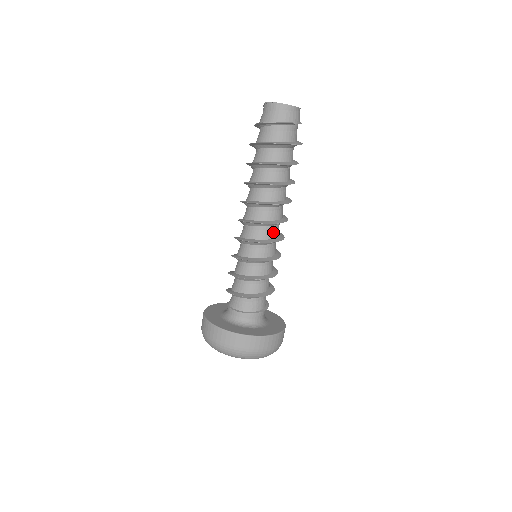
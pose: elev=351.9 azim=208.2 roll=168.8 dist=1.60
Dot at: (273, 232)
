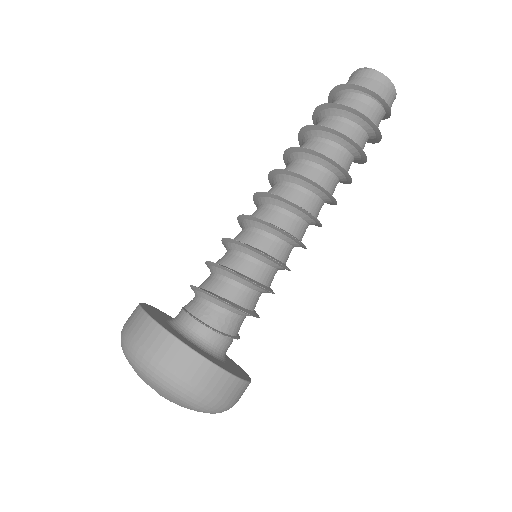
Dot at: (300, 229)
